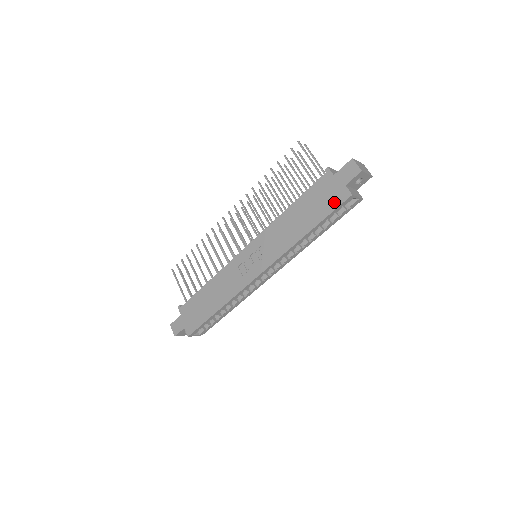
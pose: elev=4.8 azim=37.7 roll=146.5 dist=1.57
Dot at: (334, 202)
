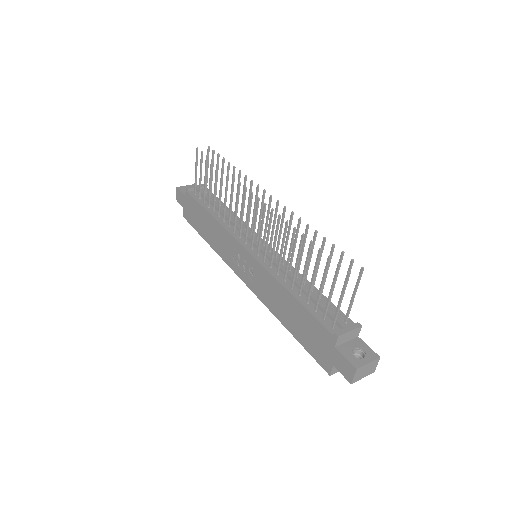
Dot at: (316, 354)
